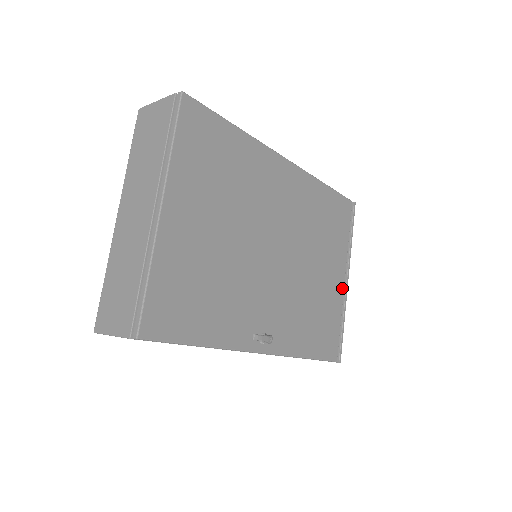
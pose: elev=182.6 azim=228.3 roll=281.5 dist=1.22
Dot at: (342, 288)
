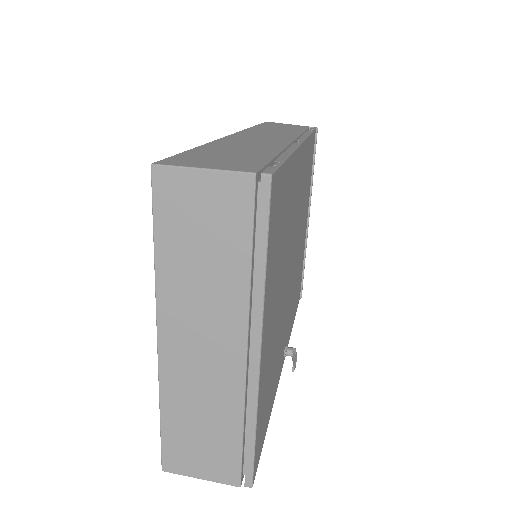
Dot at: (306, 231)
